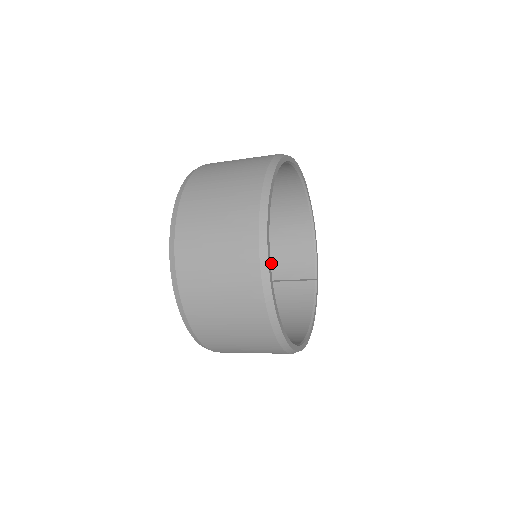
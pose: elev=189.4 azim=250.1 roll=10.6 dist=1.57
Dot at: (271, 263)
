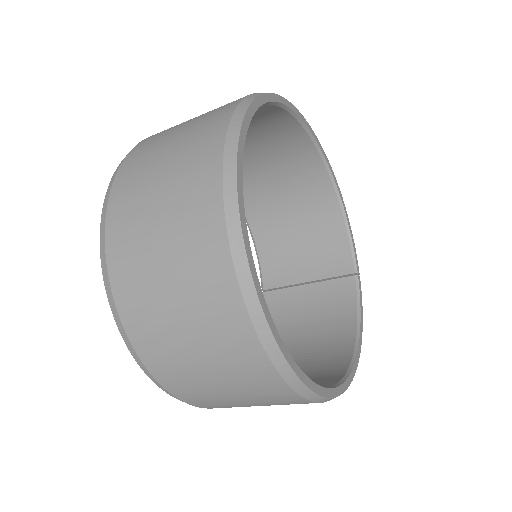
Dot at: (290, 260)
